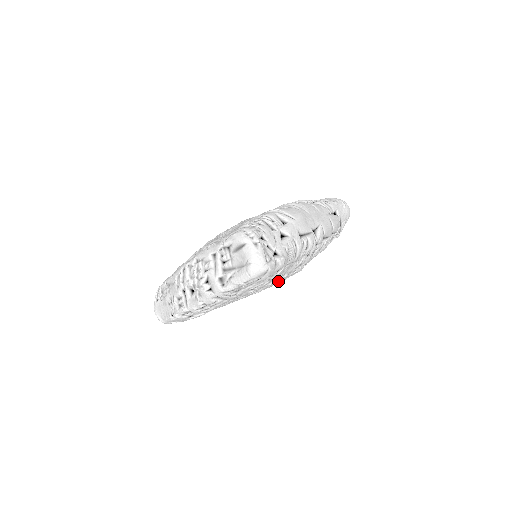
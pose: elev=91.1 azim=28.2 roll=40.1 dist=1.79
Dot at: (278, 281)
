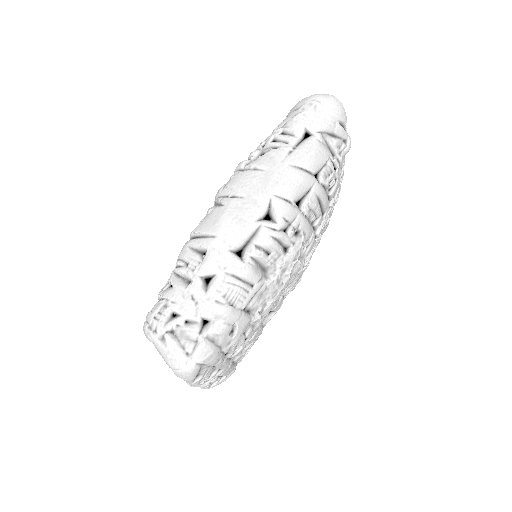
Dot at: (267, 313)
